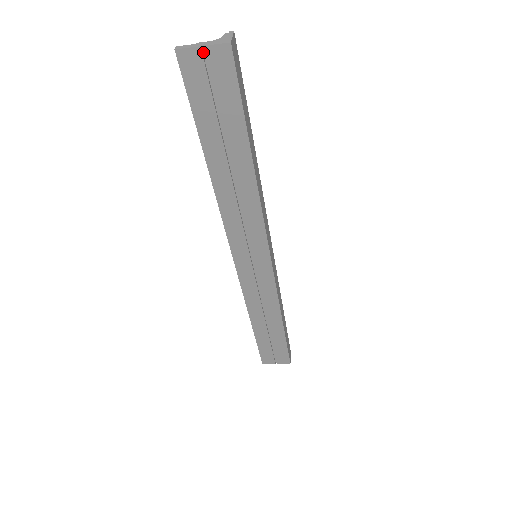
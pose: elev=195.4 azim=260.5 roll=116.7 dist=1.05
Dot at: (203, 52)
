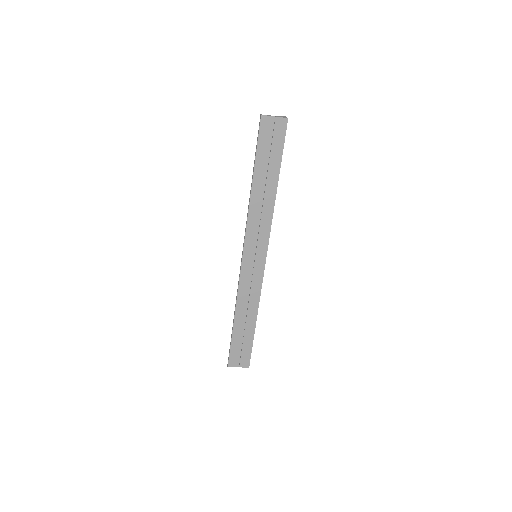
Dot at: (273, 120)
